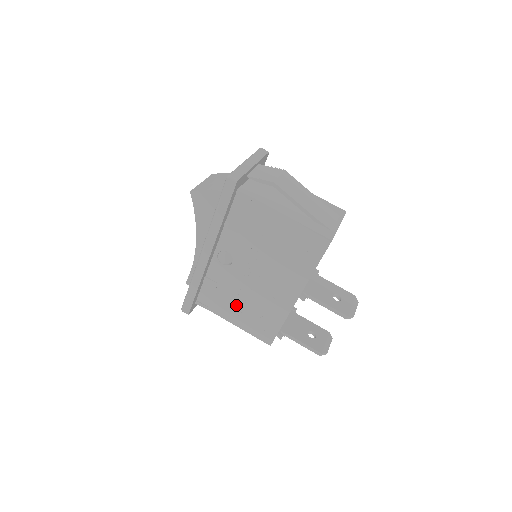
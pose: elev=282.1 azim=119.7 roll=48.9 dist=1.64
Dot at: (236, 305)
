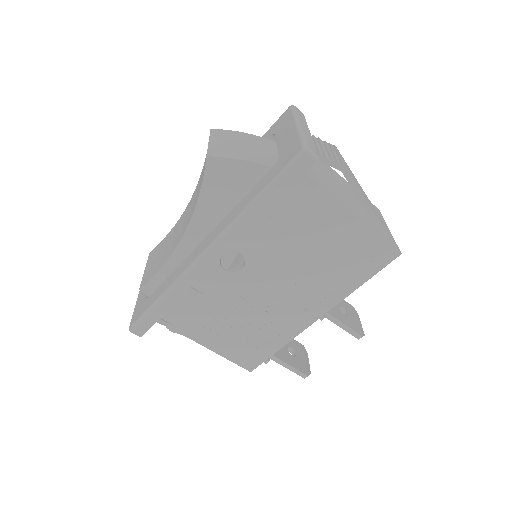
Dot at: (221, 323)
